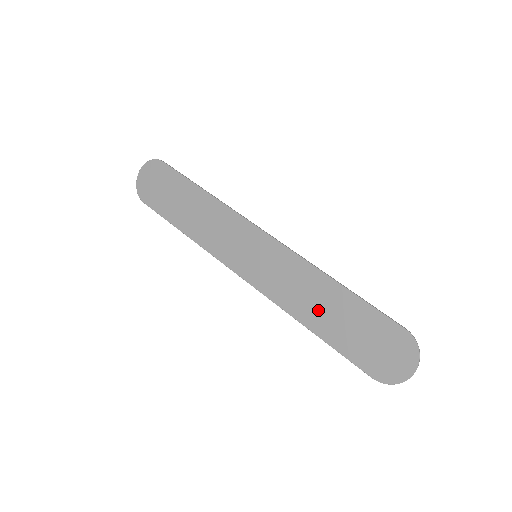
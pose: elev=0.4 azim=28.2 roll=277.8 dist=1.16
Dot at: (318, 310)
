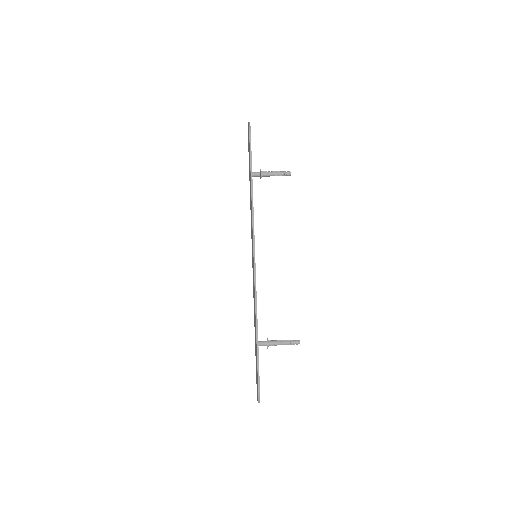
Dot at: occluded
